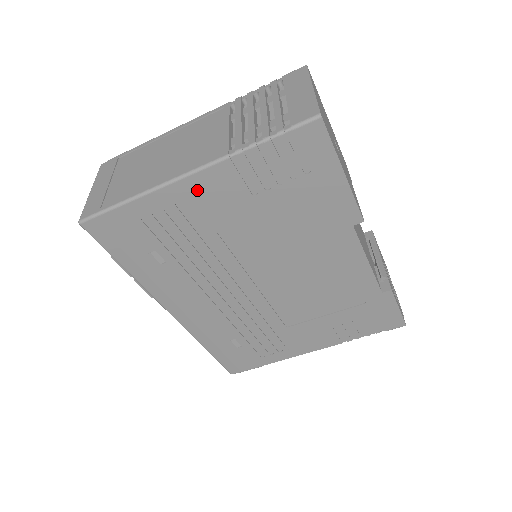
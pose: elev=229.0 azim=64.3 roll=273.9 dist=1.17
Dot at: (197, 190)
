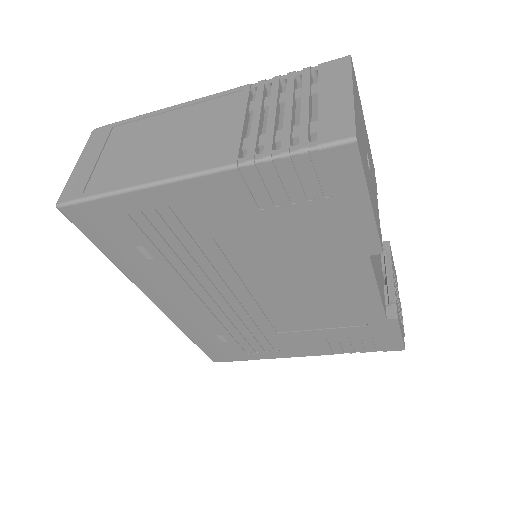
Dot at: (195, 195)
